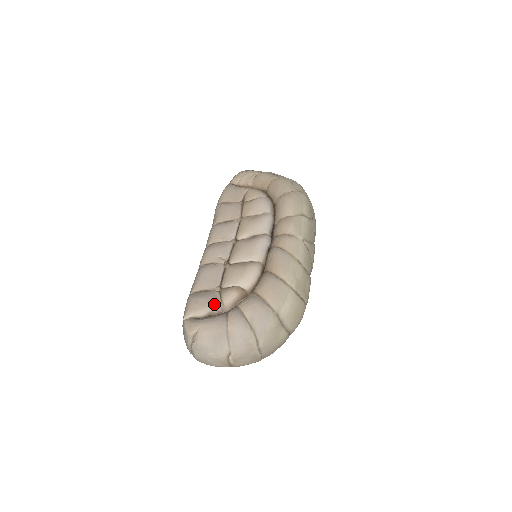
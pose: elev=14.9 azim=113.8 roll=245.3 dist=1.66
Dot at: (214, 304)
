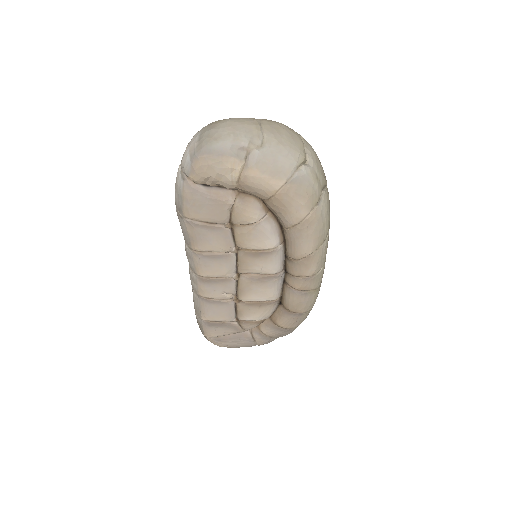
Dot at: occluded
